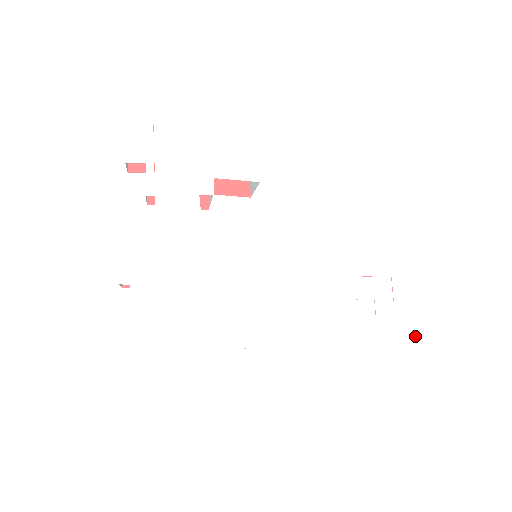
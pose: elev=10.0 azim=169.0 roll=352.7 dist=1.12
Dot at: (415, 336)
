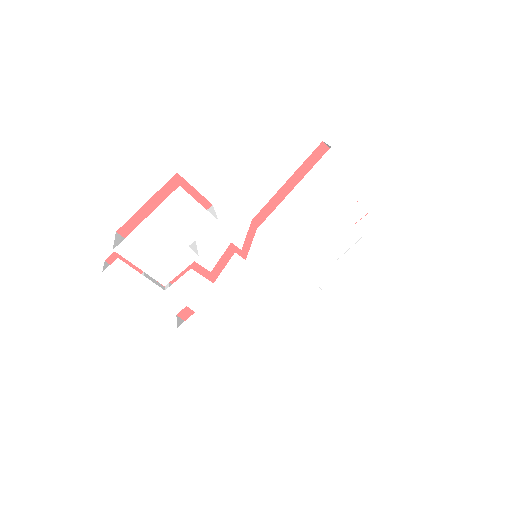
Dot at: occluded
